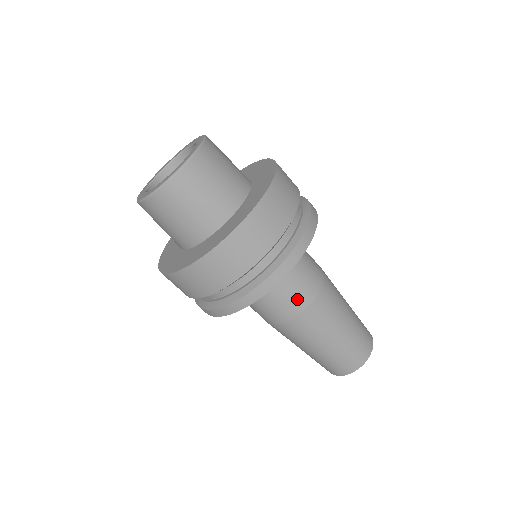
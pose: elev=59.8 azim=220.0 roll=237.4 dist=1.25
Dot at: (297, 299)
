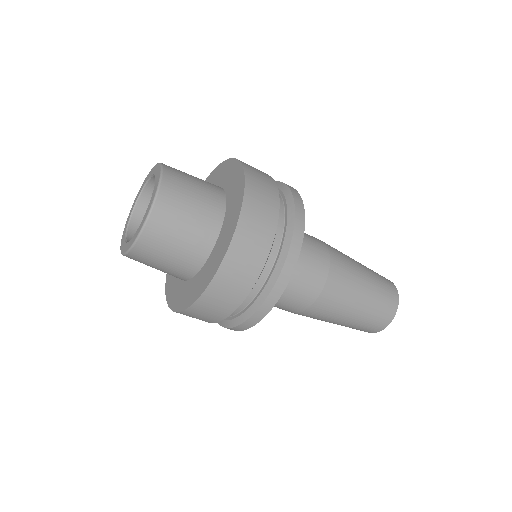
Dot at: (291, 307)
